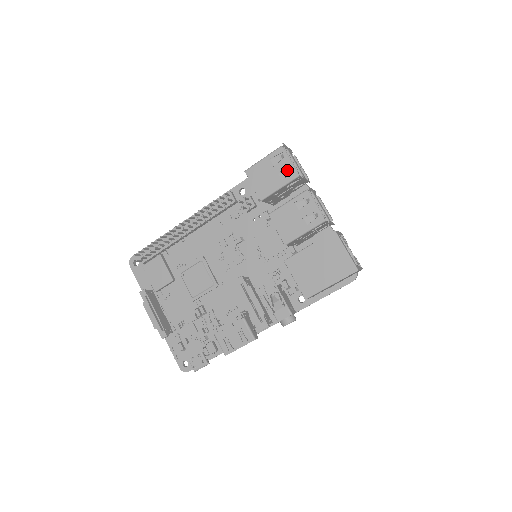
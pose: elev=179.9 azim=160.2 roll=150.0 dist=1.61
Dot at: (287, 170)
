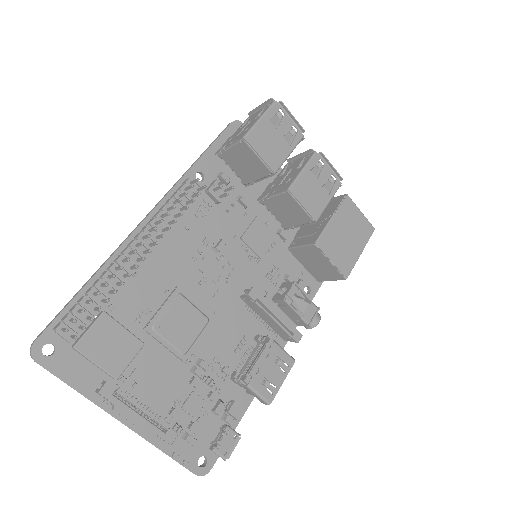
Dot at: (289, 131)
